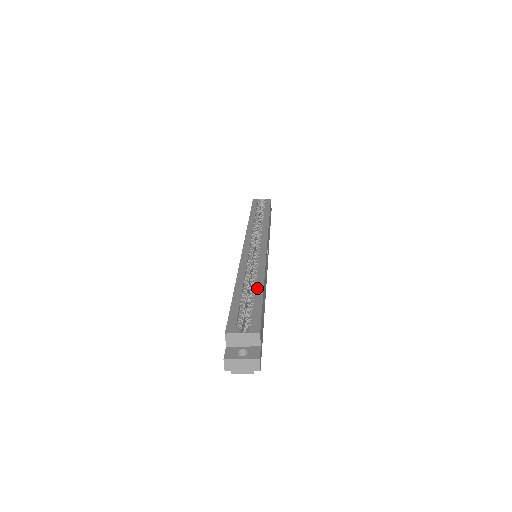
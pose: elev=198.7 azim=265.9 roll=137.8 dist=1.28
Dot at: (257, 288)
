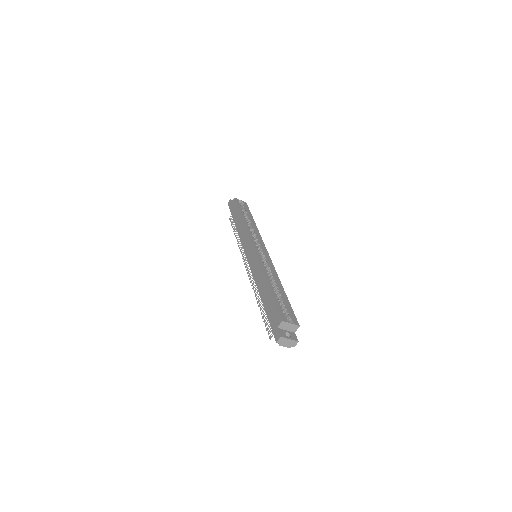
Dot at: (282, 290)
